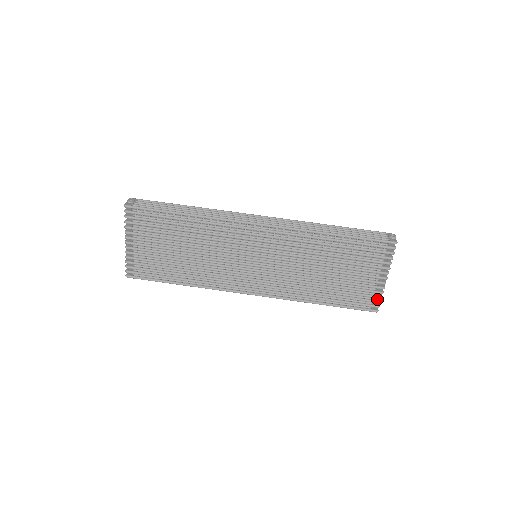
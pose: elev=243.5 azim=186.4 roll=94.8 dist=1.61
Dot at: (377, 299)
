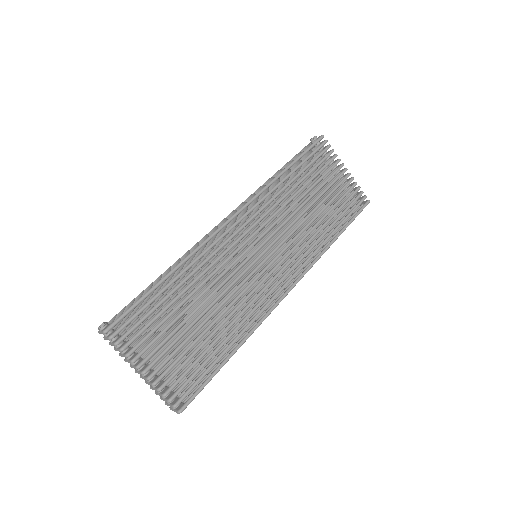
Dot at: (358, 193)
